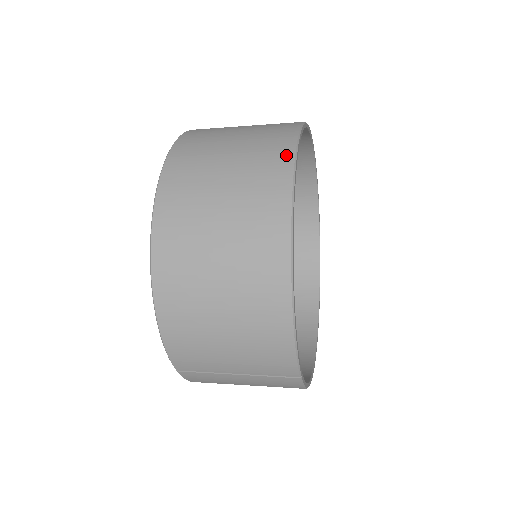
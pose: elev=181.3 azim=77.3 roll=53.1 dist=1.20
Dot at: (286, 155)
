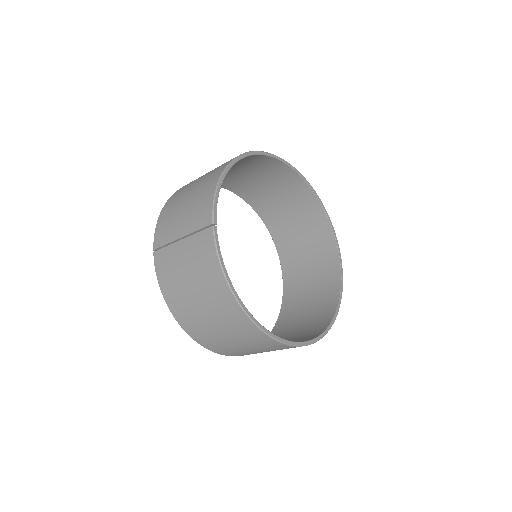
Dot at: occluded
